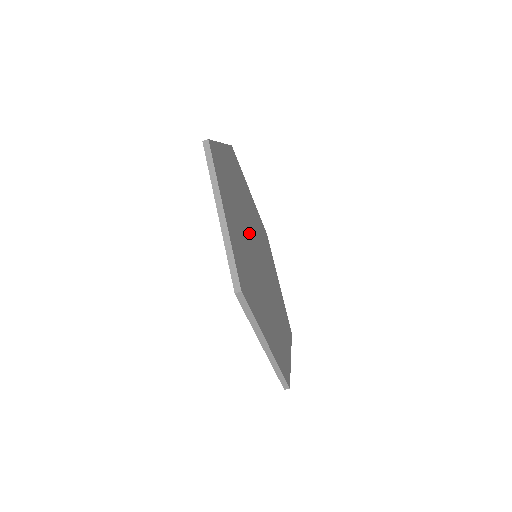
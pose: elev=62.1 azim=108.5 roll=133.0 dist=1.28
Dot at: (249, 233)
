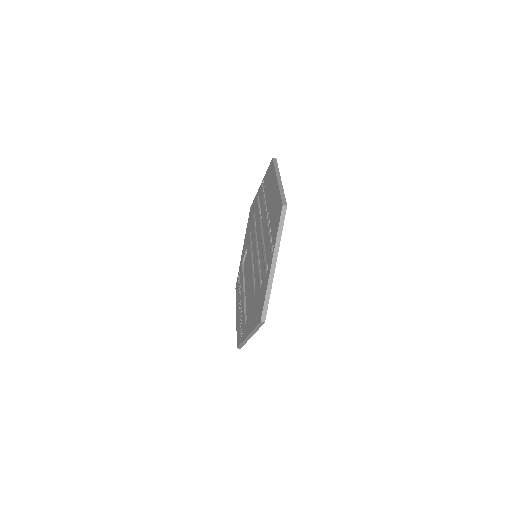
Dot at: occluded
